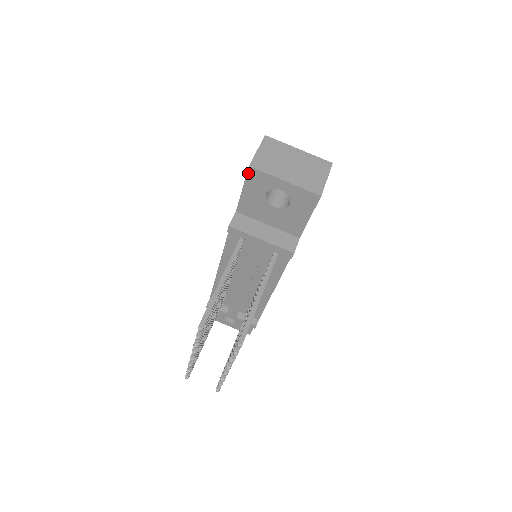
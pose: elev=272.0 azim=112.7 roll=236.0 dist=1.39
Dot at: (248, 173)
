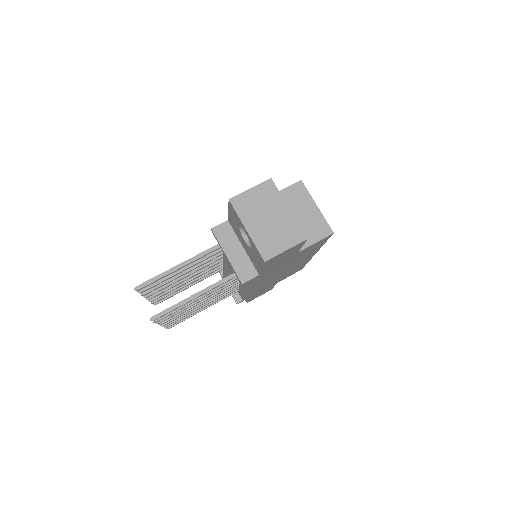
Dot at: (229, 203)
